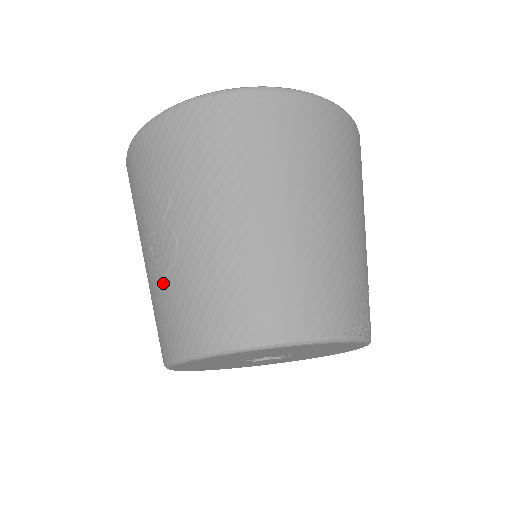
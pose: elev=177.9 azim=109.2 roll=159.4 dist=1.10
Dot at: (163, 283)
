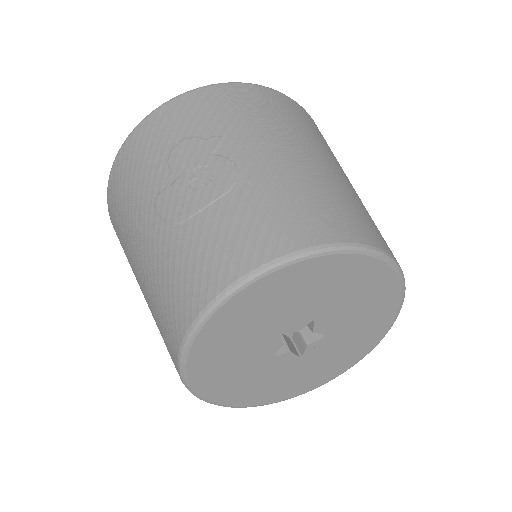
Dot at: (215, 207)
